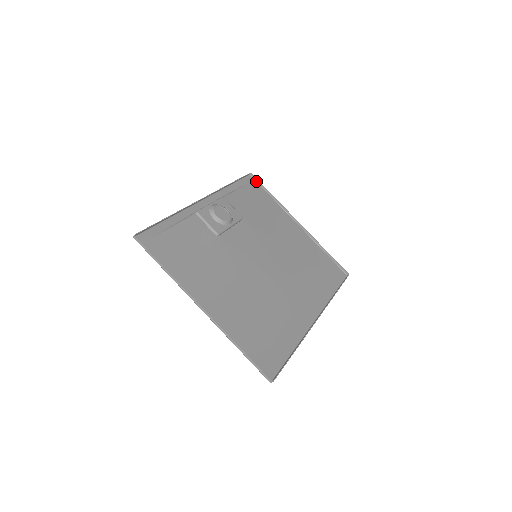
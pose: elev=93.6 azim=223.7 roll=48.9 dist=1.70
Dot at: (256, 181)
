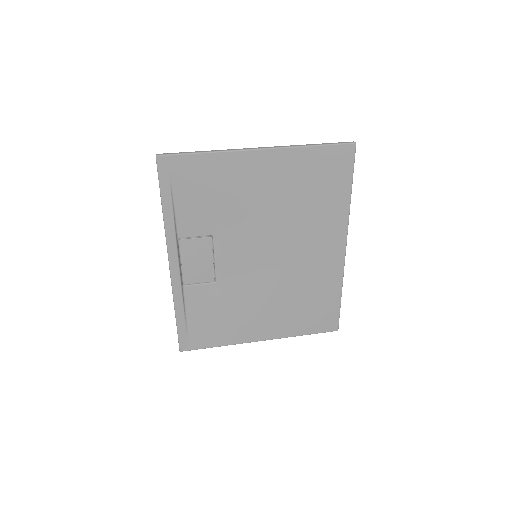
Dot at: occluded
